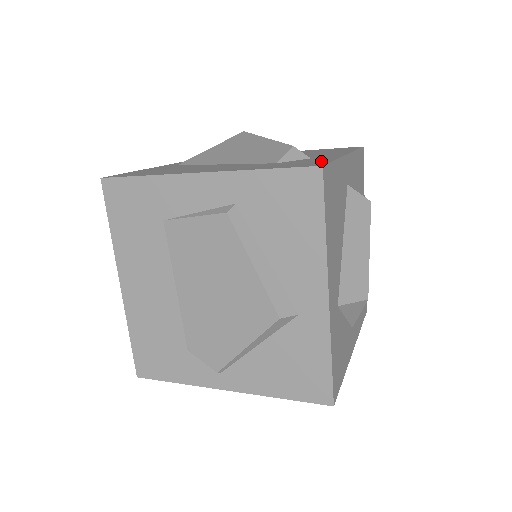
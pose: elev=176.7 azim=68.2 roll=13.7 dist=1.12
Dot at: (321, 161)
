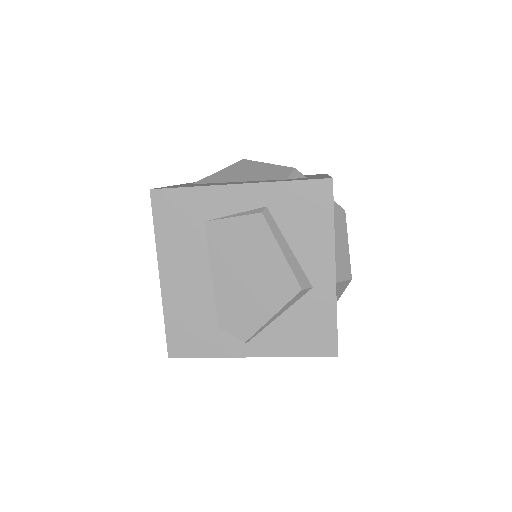
Dot at: (323, 177)
